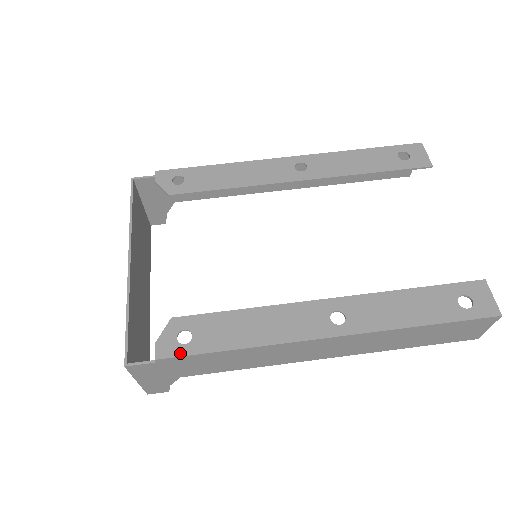
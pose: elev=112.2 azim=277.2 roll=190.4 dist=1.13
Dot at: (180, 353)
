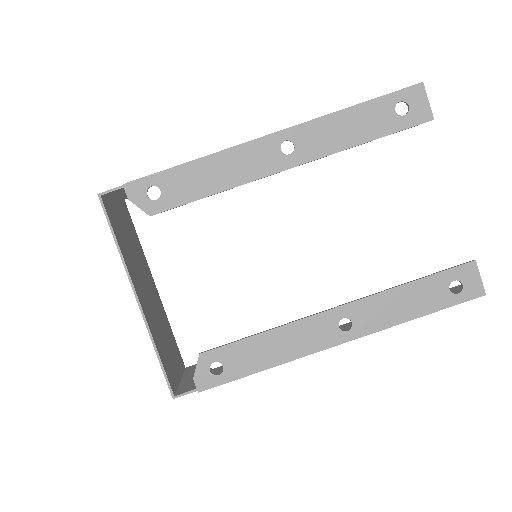
Dot at: (217, 383)
